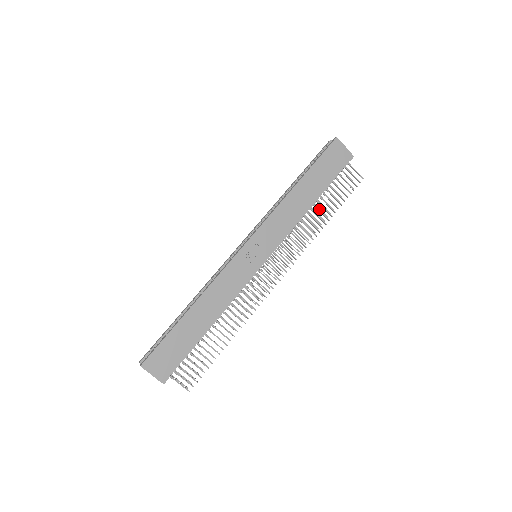
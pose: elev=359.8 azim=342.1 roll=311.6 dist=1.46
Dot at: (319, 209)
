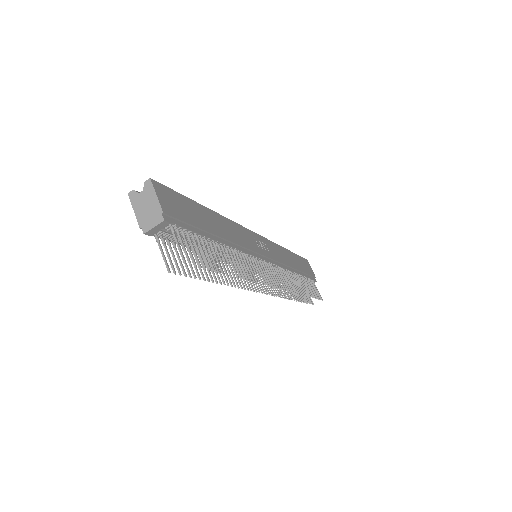
Dot at: occluded
